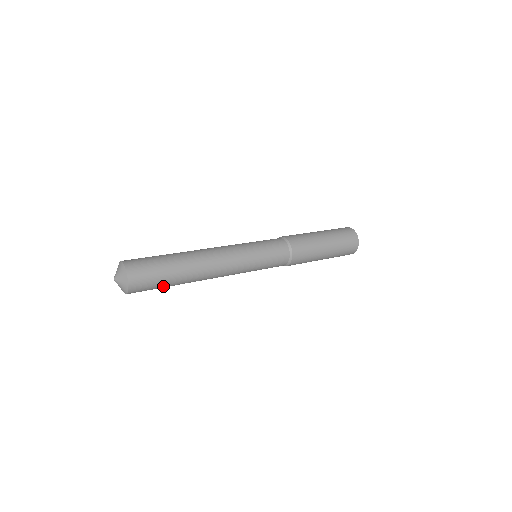
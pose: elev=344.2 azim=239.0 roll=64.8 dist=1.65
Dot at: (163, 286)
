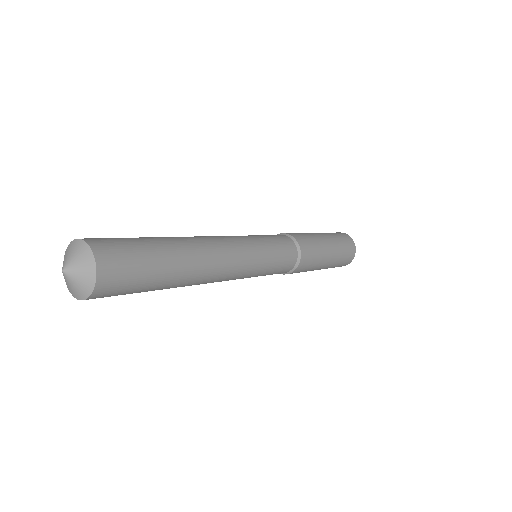
Dot at: occluded
